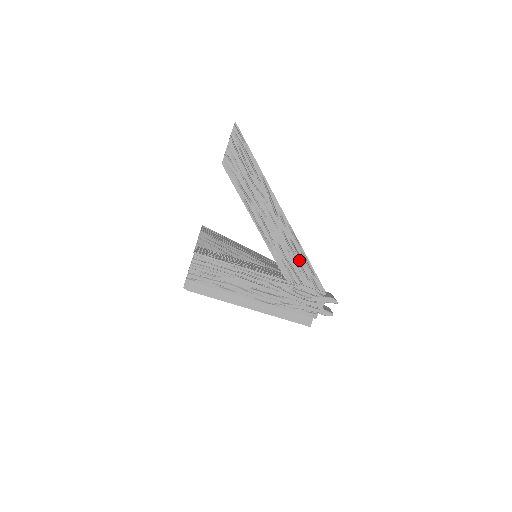
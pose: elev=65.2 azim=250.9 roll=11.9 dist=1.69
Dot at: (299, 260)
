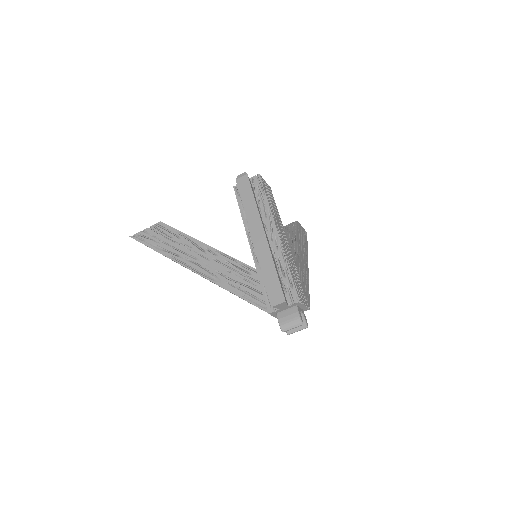
Dot at: (305, 279)
